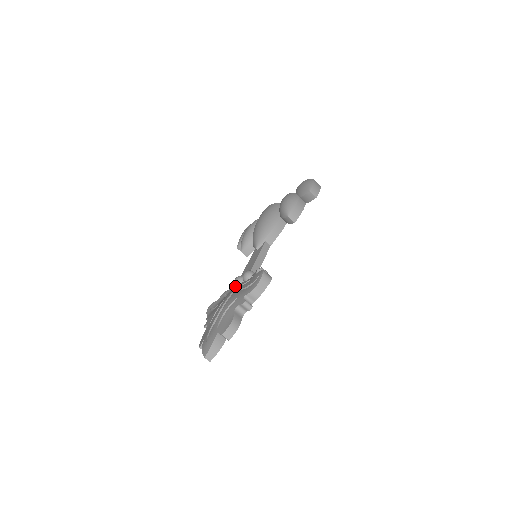
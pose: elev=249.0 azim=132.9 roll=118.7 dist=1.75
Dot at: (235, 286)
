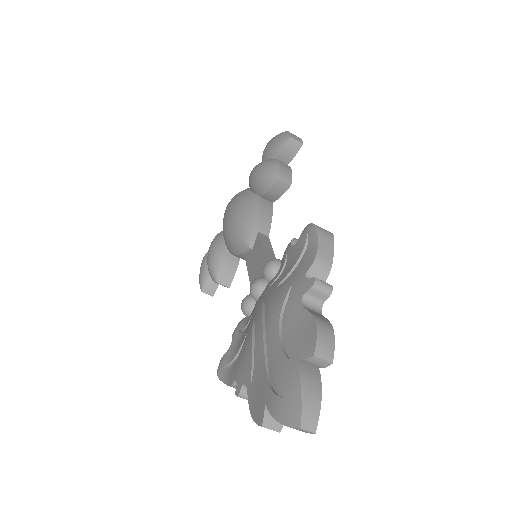
Dot at: (256, 299)
